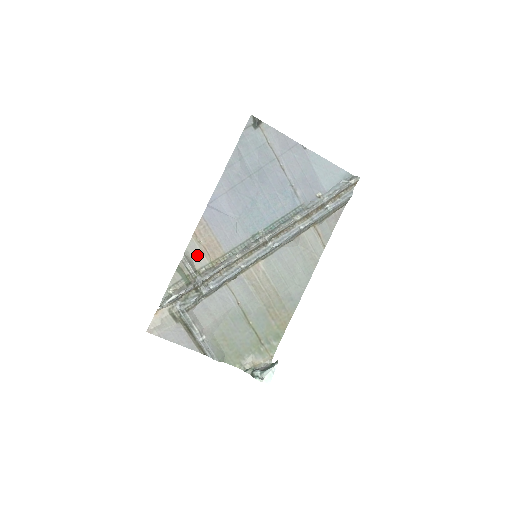
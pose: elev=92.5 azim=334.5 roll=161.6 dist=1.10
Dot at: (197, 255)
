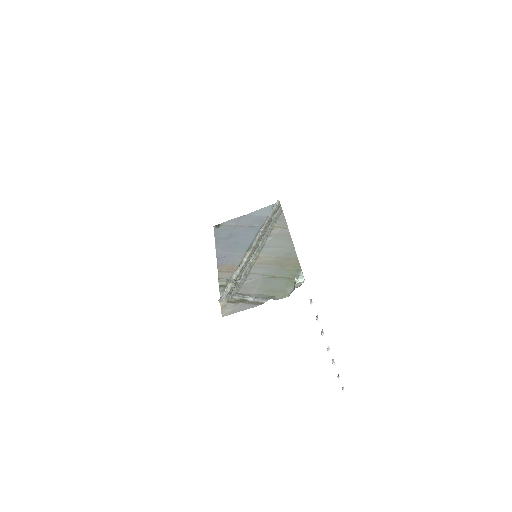
Dot at: (225, 276)
